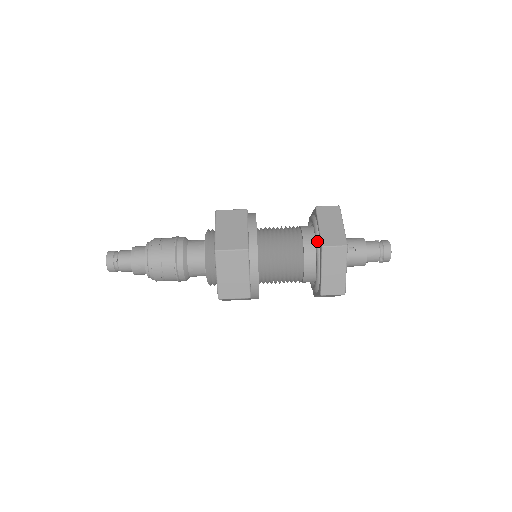
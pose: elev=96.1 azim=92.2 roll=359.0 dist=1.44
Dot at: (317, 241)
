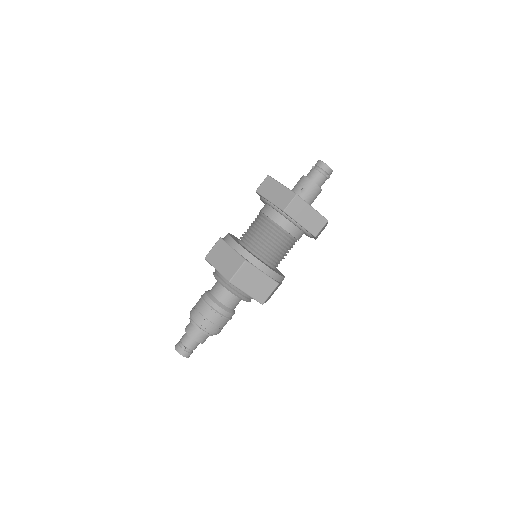
Dot at: (278, 211)
